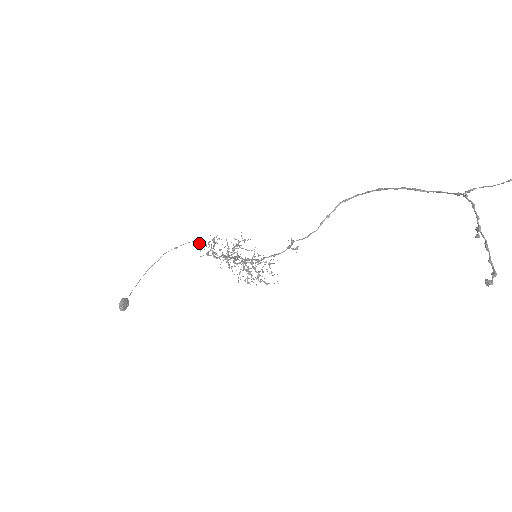
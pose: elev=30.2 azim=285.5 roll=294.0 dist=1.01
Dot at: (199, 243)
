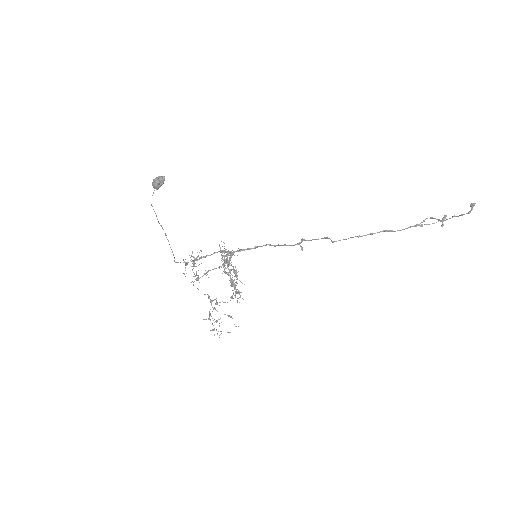
Dot at: (174, 257)
